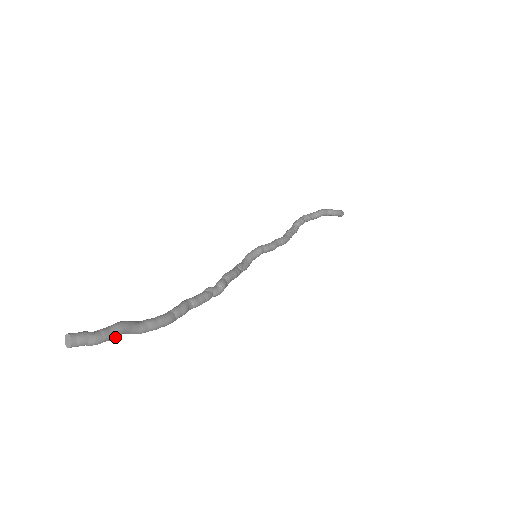
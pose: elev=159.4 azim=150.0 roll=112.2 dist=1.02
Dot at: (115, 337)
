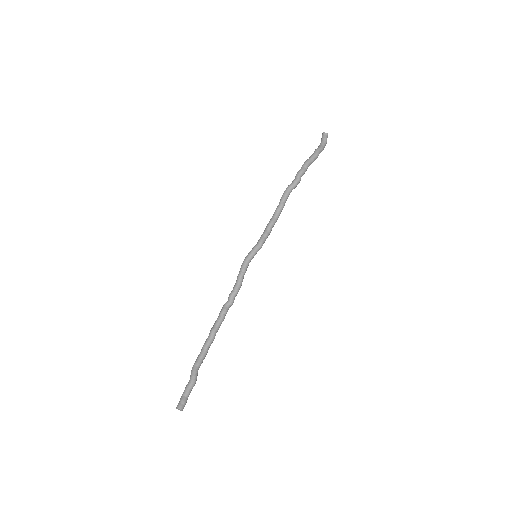
Dot at: (190, 387)
